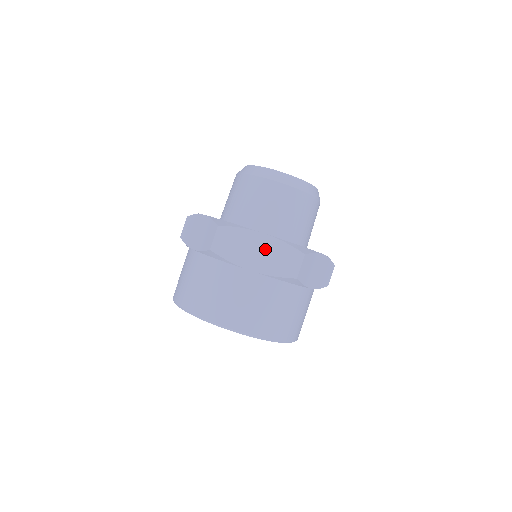
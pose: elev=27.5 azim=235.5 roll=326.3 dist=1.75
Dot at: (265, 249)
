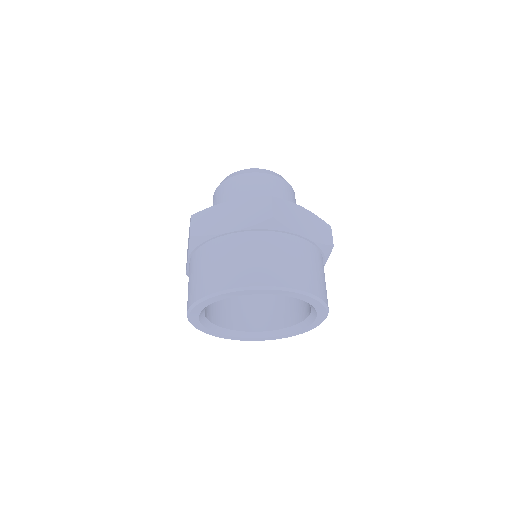
Dot at: (308, 220)
